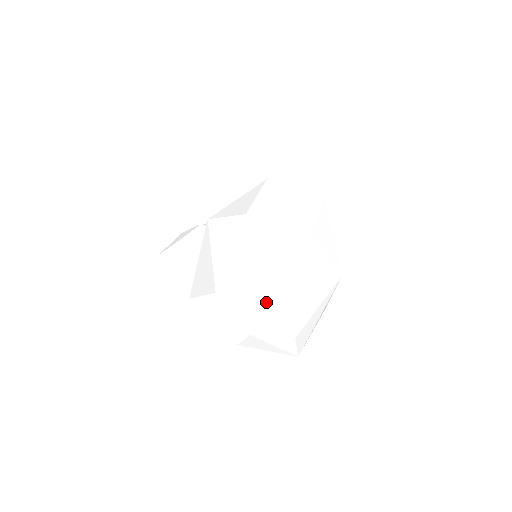
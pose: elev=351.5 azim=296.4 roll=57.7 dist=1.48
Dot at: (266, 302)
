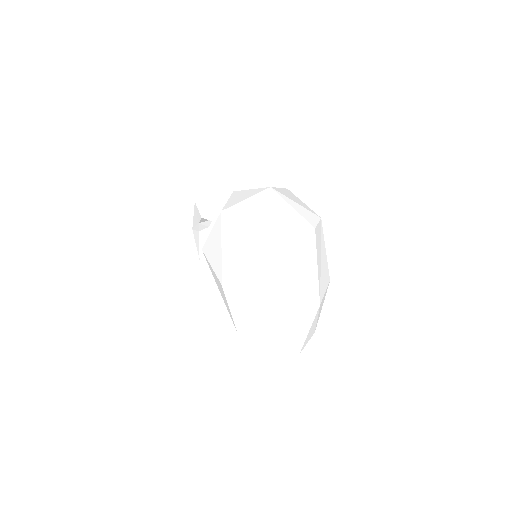
Dot at: occluded
